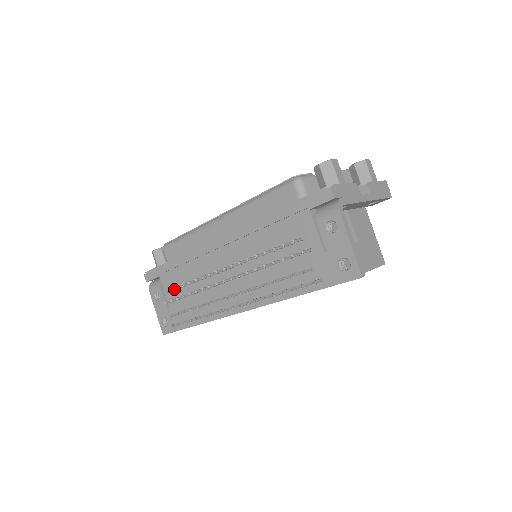
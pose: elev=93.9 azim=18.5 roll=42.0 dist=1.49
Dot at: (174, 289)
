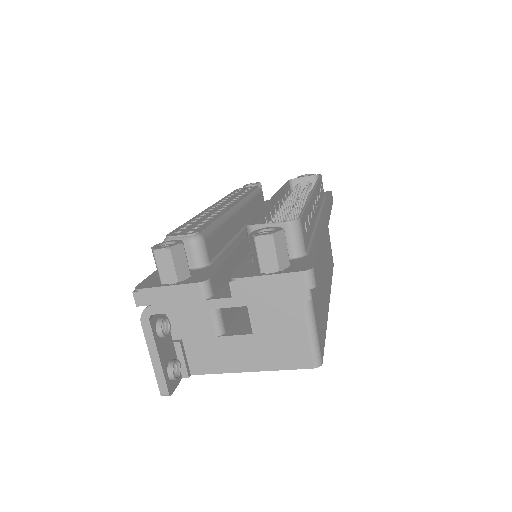
Dot at: occluded
